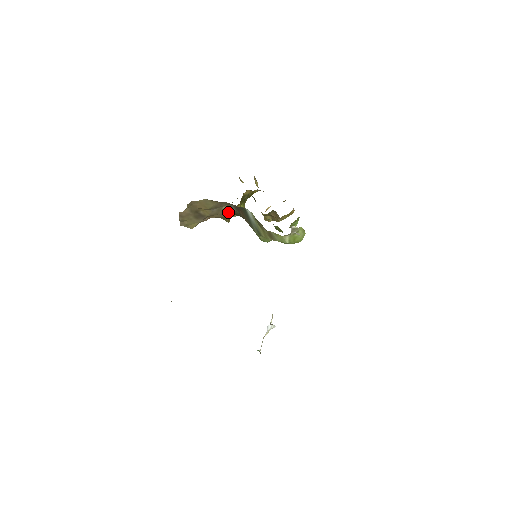
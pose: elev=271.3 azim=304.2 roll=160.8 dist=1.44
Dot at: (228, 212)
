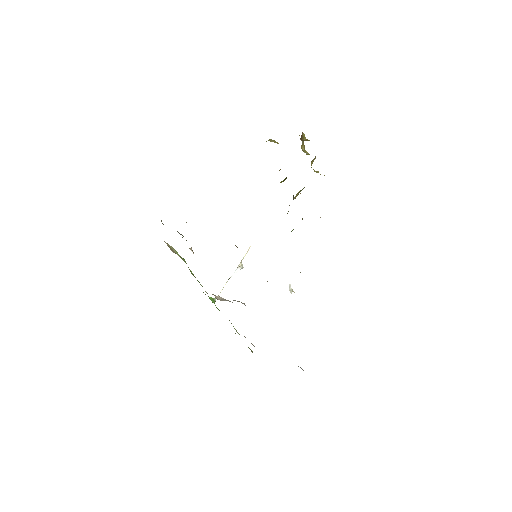
Dot at: occluded
